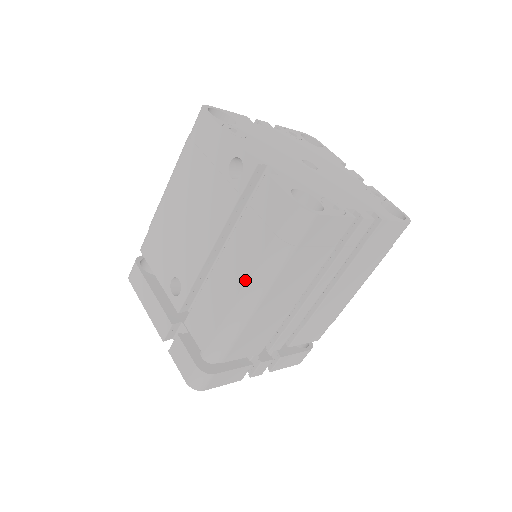
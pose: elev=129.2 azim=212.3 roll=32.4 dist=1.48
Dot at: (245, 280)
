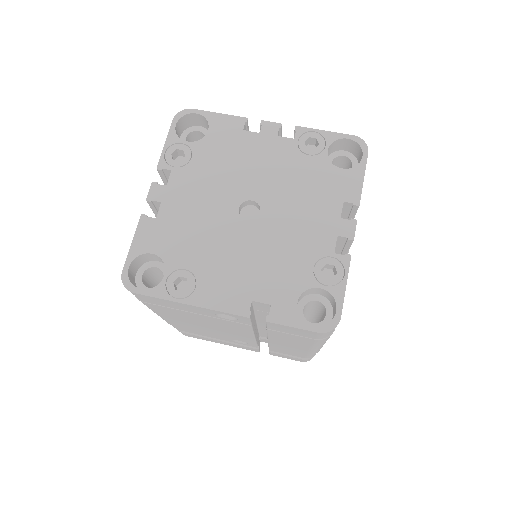
Dot at: (308, 348)
